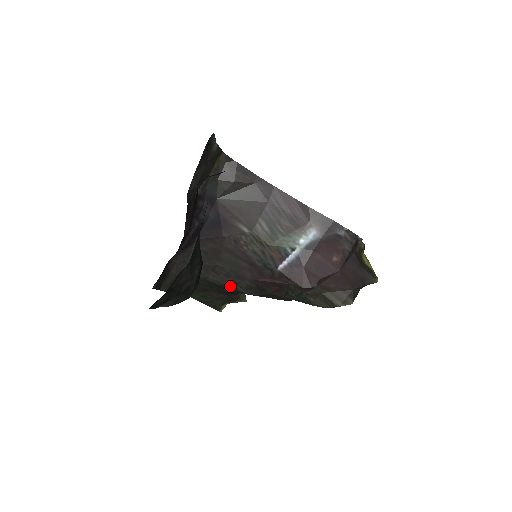
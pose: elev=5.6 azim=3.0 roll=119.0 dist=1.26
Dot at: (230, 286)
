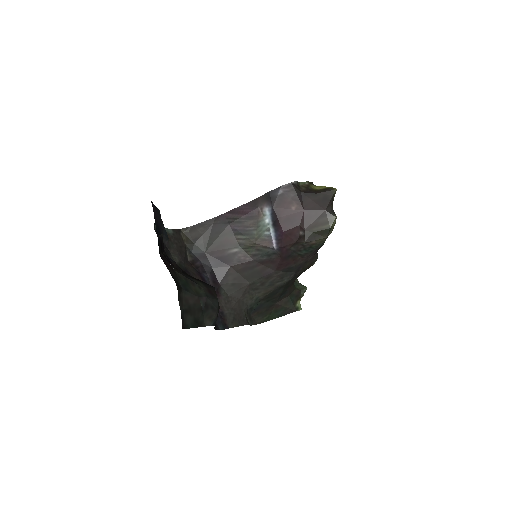
Dot at: (273, 288)
